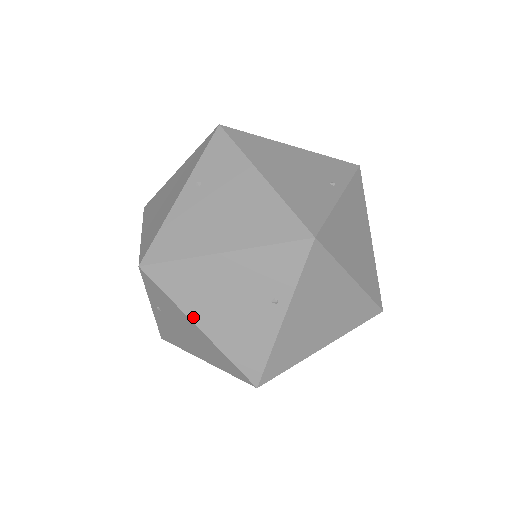
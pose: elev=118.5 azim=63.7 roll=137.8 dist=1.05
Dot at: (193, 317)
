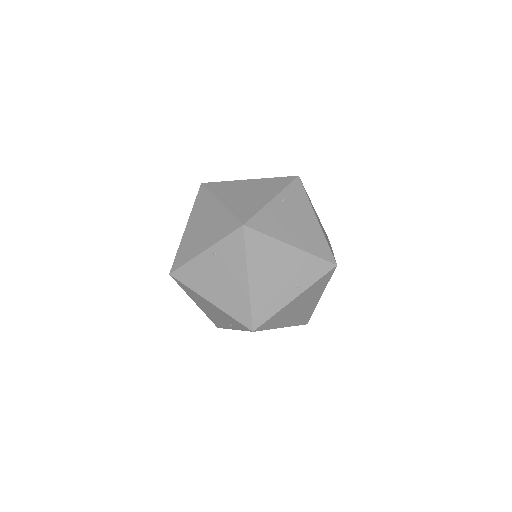
Dot at: (193, 299)
